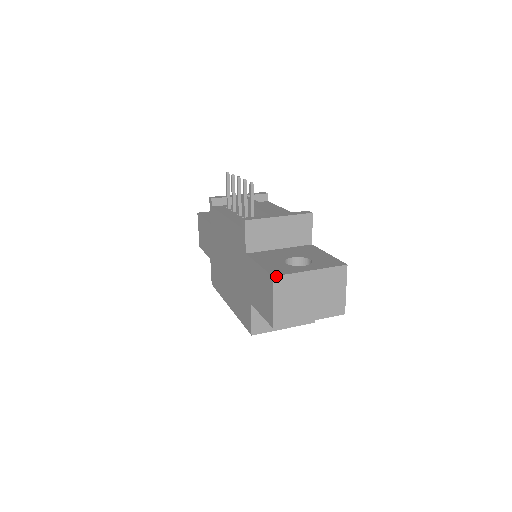
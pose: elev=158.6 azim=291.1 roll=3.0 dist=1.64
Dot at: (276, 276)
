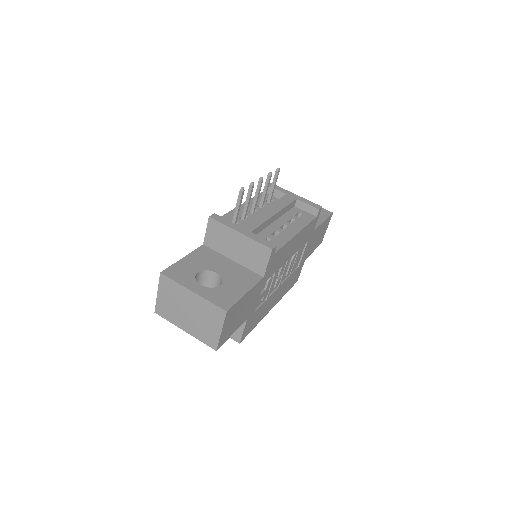
Dot at: (163, 274)
